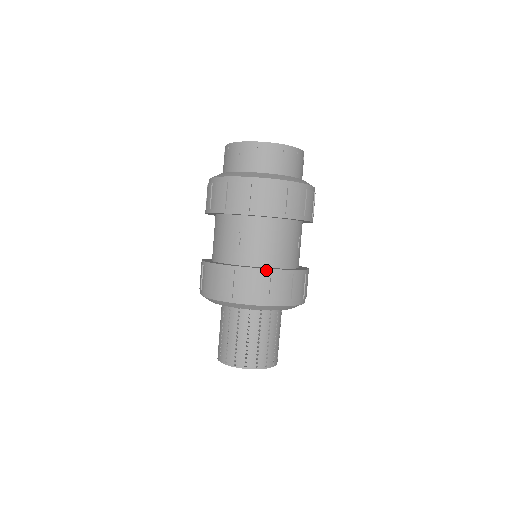
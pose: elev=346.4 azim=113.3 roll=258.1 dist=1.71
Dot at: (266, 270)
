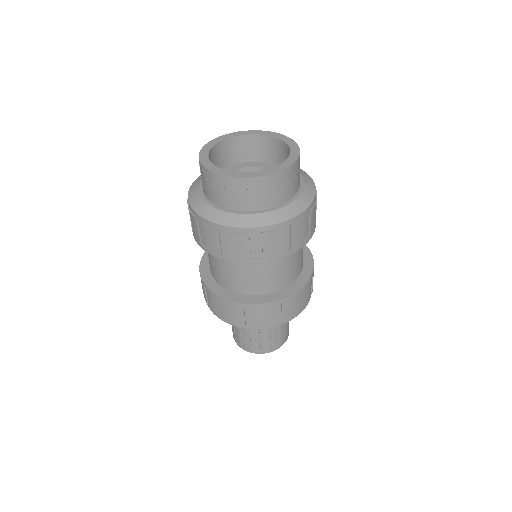
Dot at: (249, 305)
